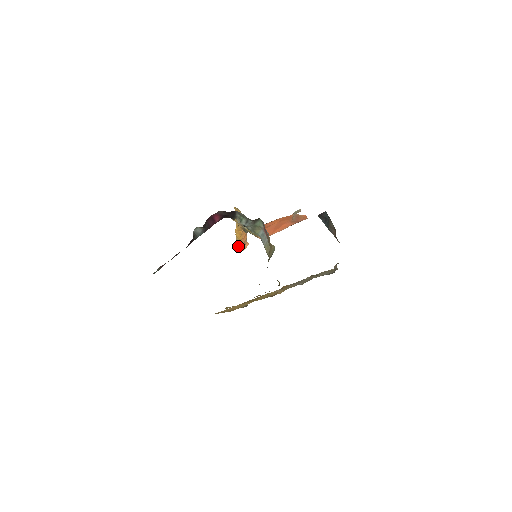
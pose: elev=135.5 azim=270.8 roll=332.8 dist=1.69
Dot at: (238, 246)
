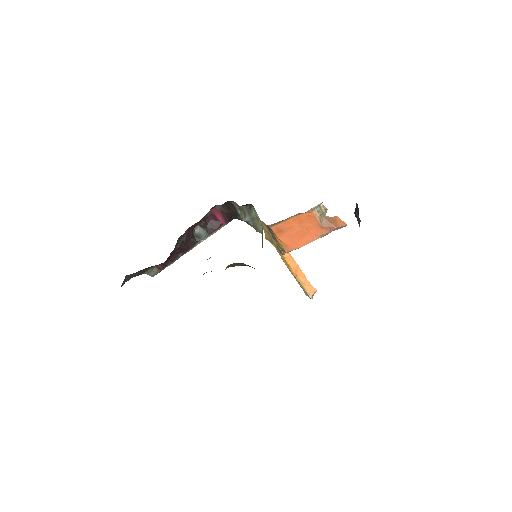
Dot at: (306, 293)
